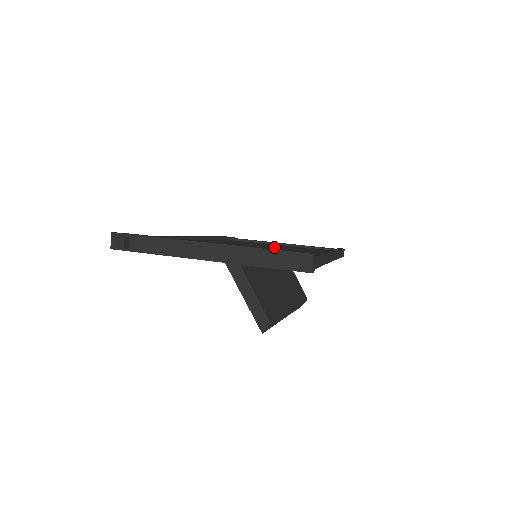
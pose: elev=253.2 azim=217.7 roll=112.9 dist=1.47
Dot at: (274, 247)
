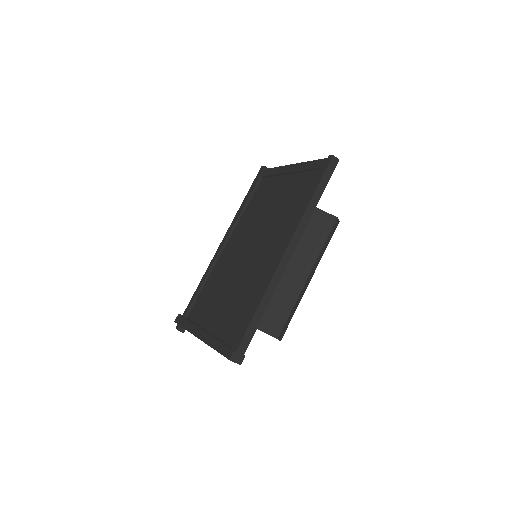
Dot at: (266, 228)
